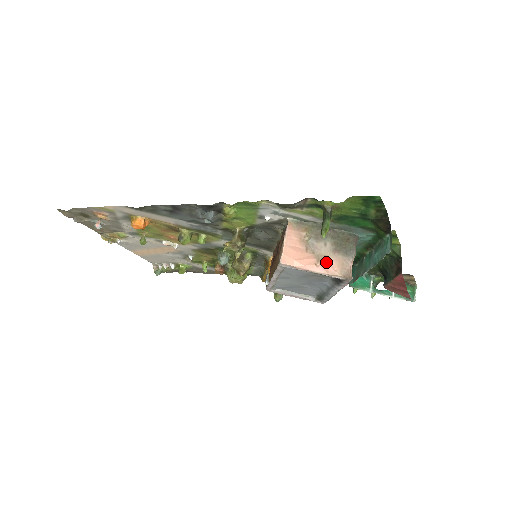
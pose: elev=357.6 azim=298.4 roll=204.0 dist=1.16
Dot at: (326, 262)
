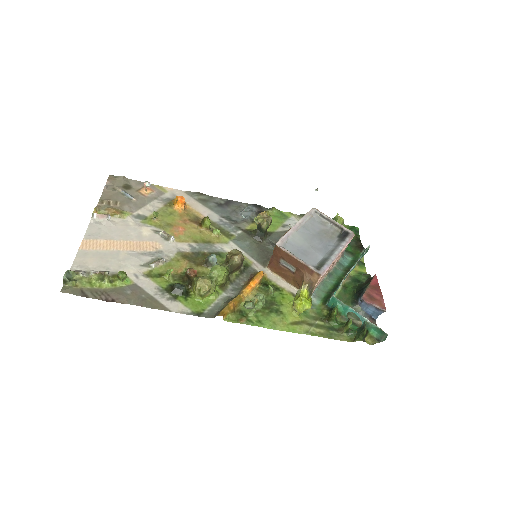
Dot at: occluded
